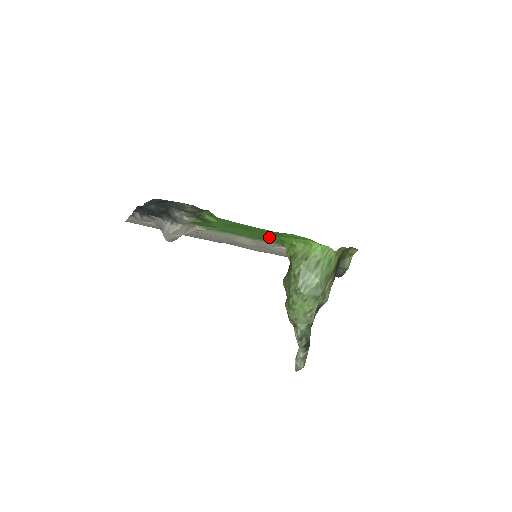
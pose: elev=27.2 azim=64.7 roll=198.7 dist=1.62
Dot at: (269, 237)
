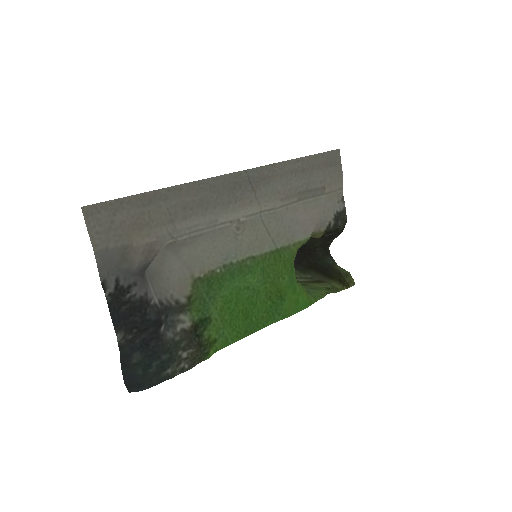
Dot at: (278, 277)
